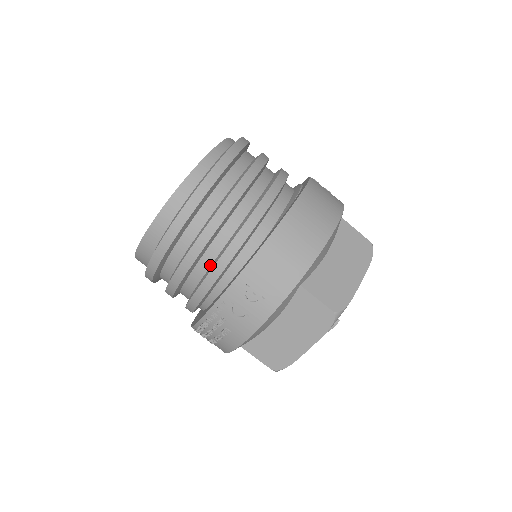
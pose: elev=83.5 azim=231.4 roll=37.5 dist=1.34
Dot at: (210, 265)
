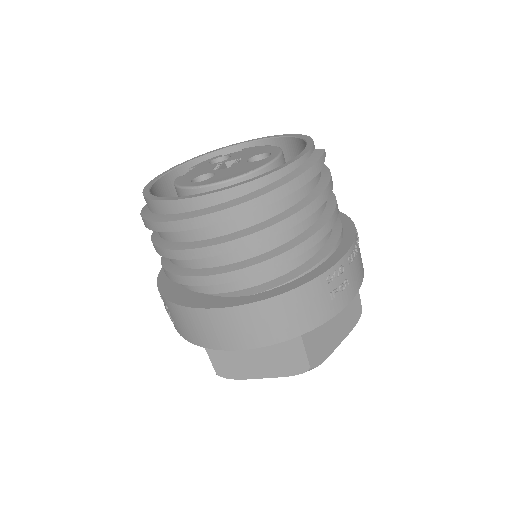
Dot at: occluded
